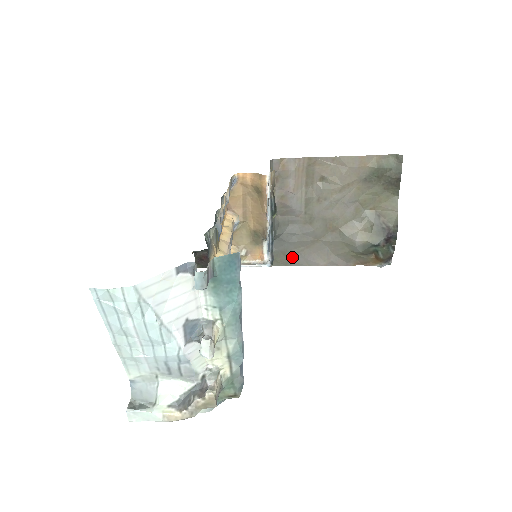
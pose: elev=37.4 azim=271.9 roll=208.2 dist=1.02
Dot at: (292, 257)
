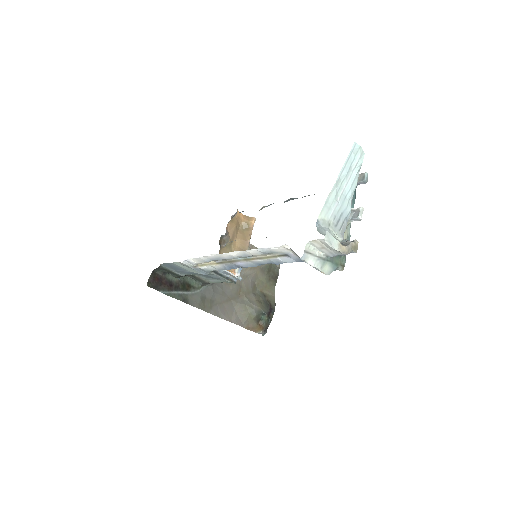
Dot at: (213, 306)
